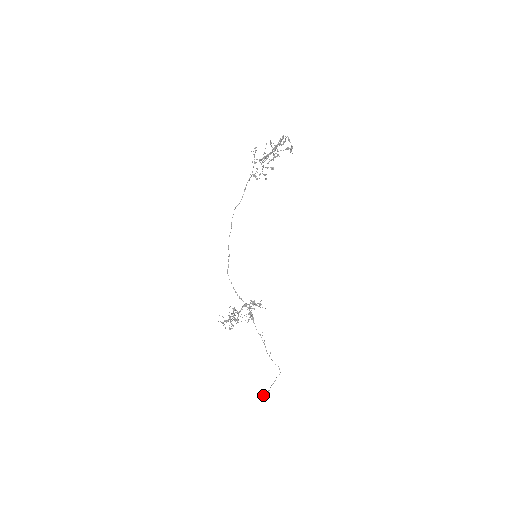
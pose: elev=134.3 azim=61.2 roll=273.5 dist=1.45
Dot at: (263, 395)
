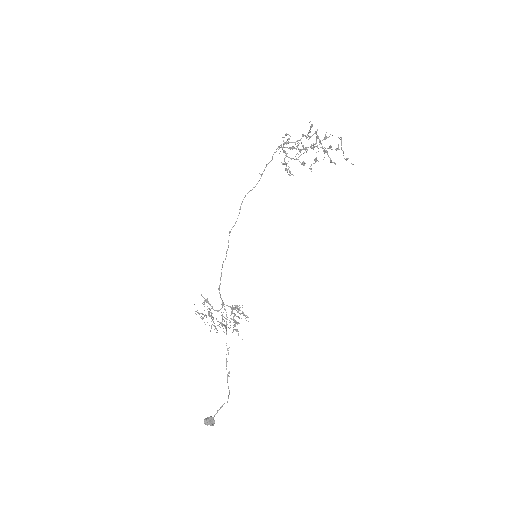
Dot at: (205, 418)
